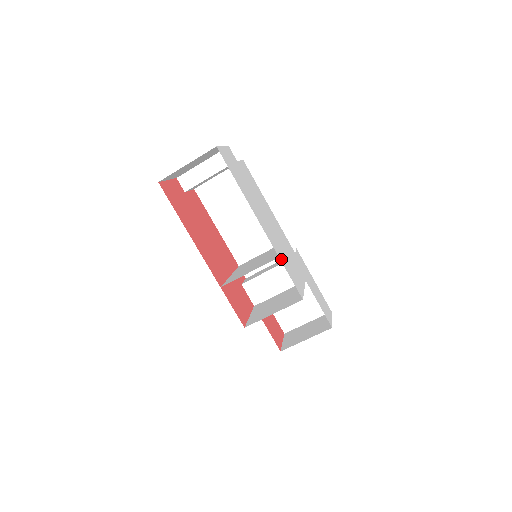
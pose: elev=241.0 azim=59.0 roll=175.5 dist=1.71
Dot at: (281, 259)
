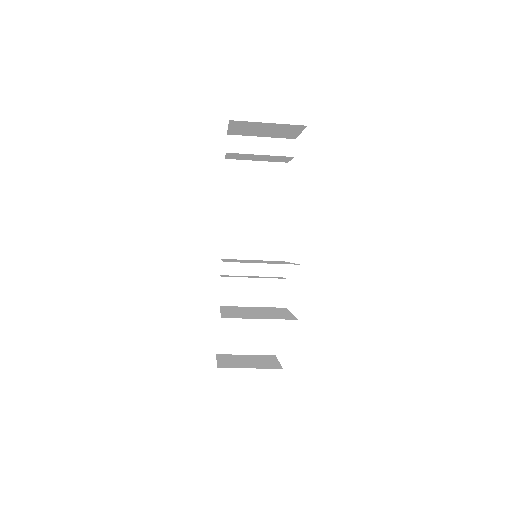
Dot at: occluded
